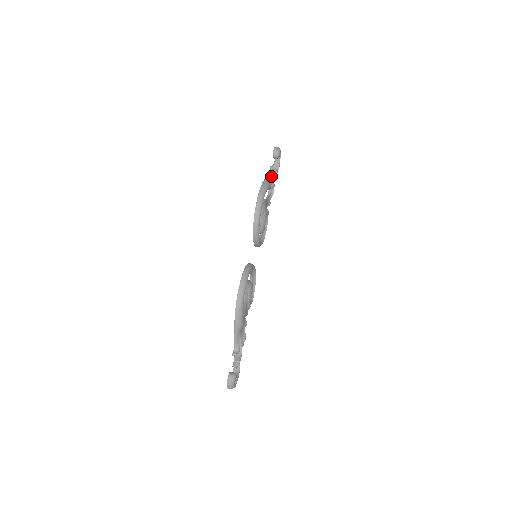
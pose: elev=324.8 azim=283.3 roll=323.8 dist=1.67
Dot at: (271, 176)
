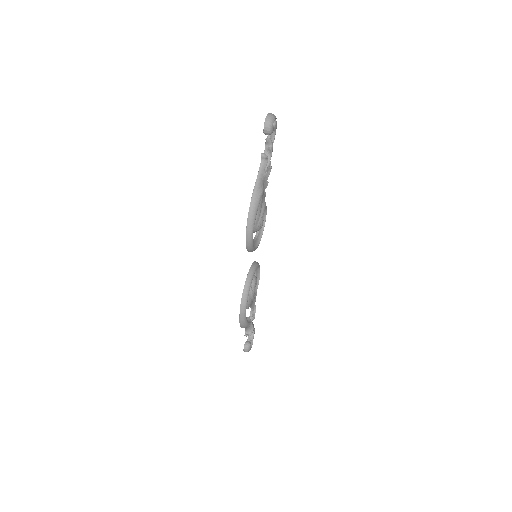
Dot at: (264, 167)
